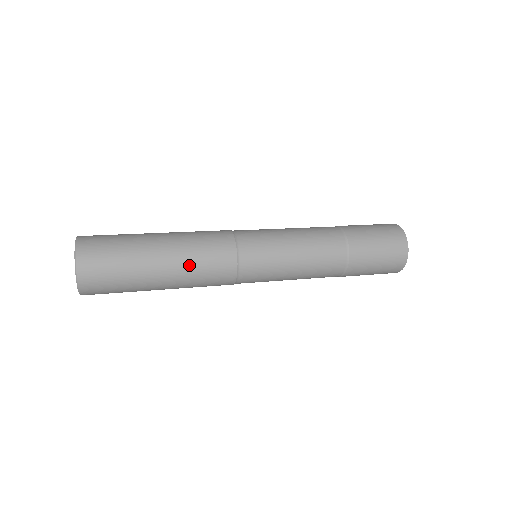
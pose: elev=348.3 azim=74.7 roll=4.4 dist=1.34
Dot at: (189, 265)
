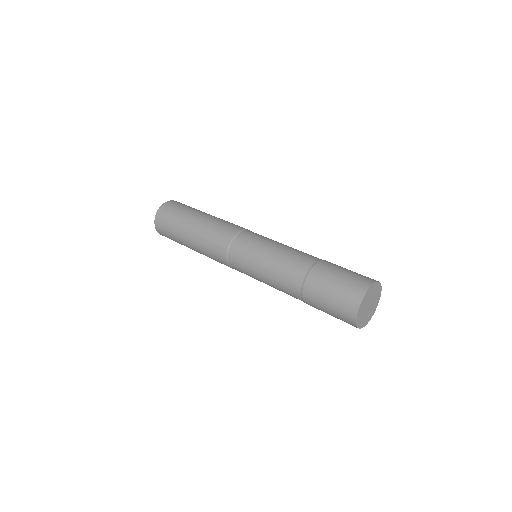
Dot at: (203, 253)
